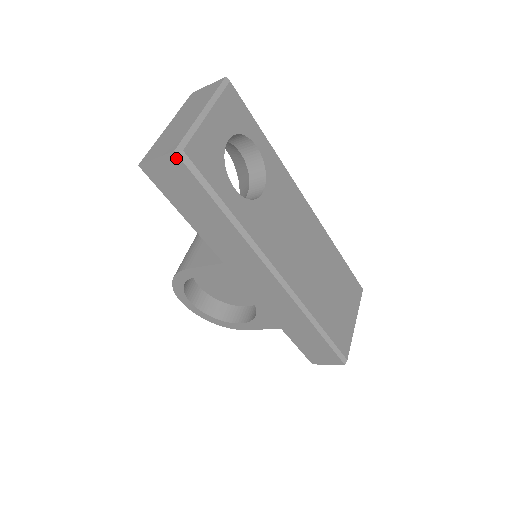
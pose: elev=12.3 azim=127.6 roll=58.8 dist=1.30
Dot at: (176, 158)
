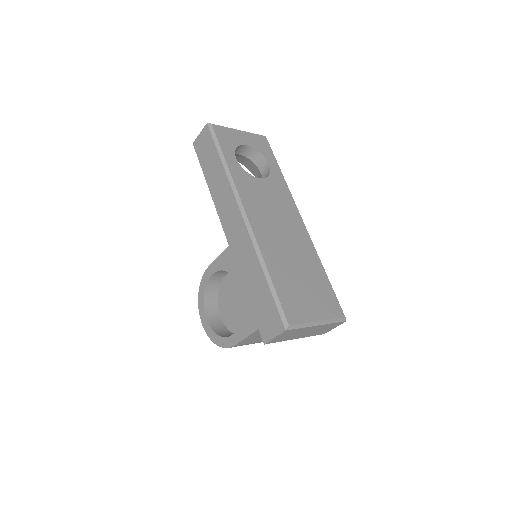
Dot at: (207, 128)
